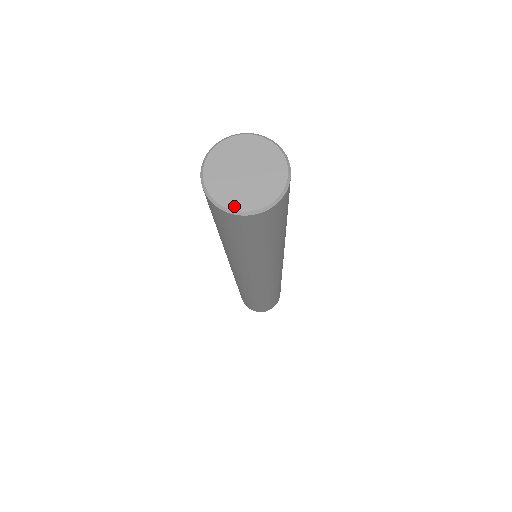
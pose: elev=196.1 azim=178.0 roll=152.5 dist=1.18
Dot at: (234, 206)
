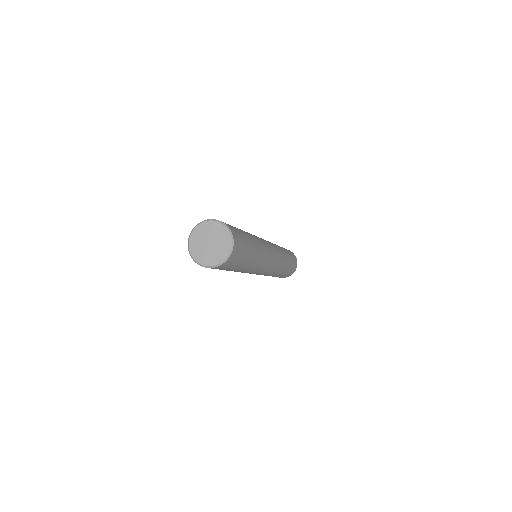
Dot at: (194, 256)
